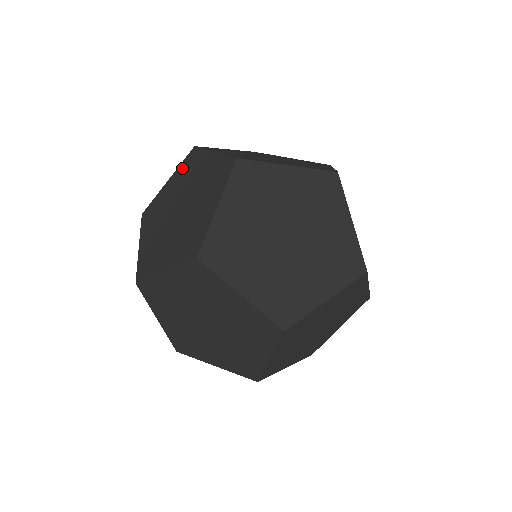
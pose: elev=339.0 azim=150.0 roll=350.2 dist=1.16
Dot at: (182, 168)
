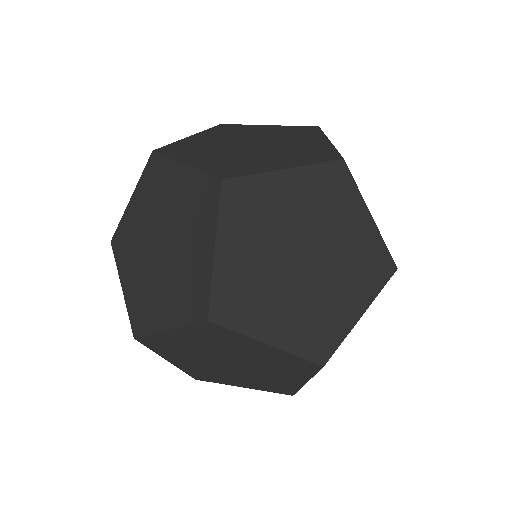
Dot at: (215, 130)
